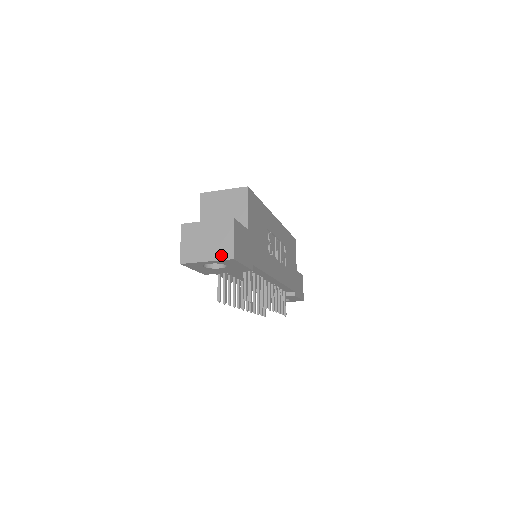
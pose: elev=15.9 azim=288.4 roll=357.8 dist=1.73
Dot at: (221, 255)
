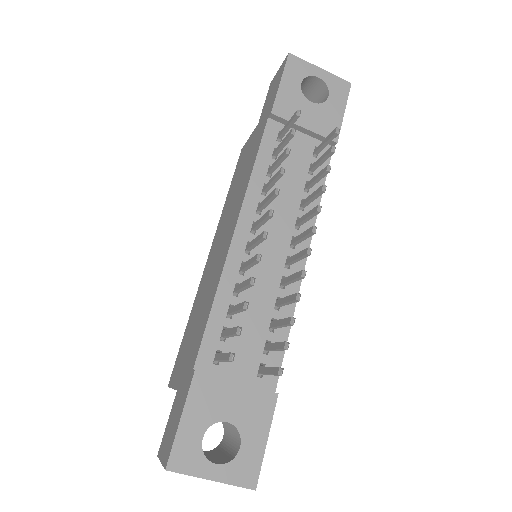
Dot at: (335, 80)
